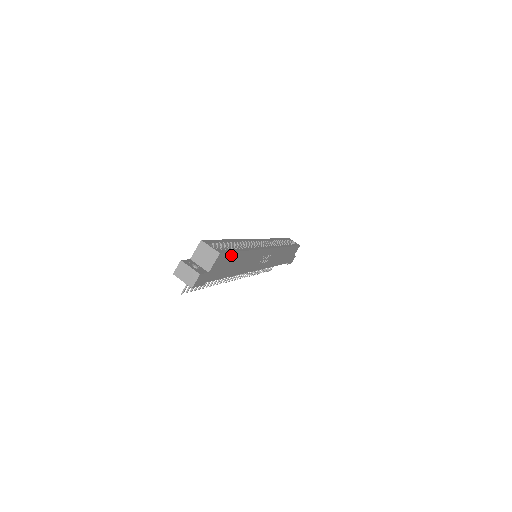
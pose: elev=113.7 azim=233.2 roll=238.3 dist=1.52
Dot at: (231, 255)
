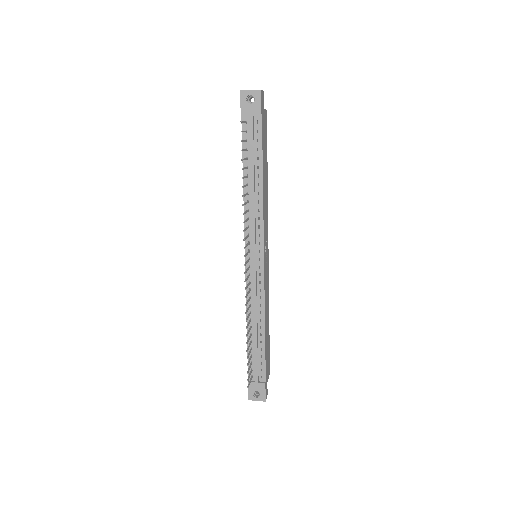
Dot at: (266, 141)
